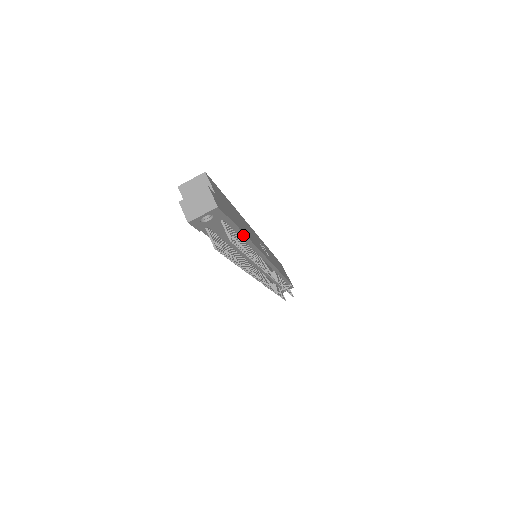
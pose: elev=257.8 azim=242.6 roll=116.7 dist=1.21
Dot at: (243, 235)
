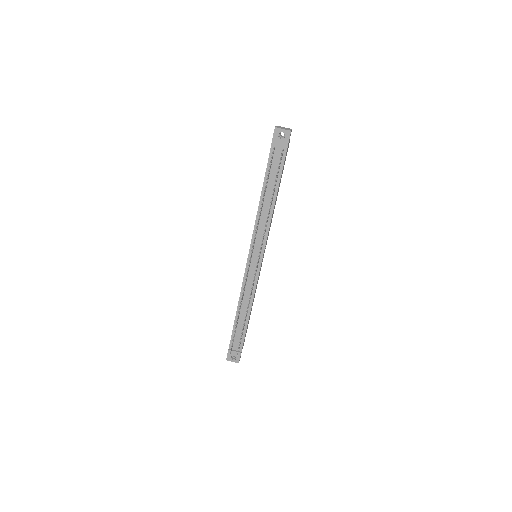
Dot at: (277, 188)
